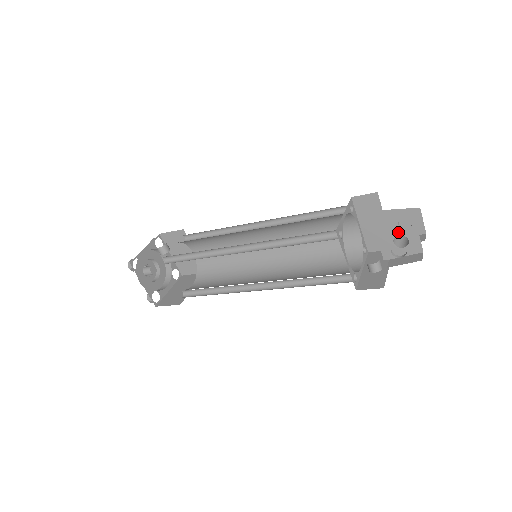
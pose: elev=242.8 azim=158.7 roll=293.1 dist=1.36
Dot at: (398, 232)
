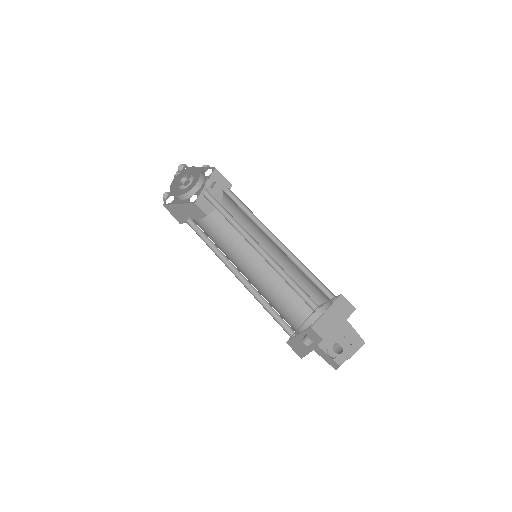
Dot at: (343, 343)
